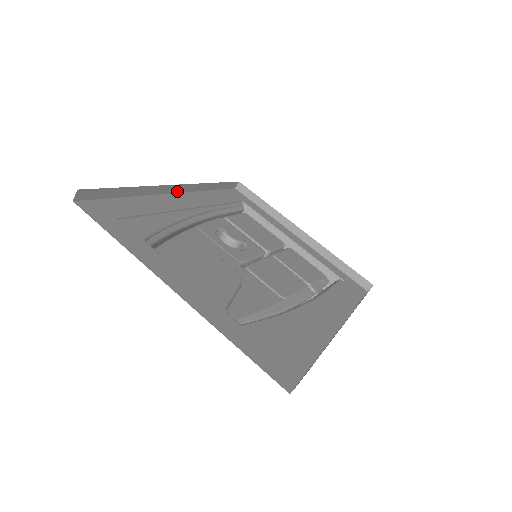
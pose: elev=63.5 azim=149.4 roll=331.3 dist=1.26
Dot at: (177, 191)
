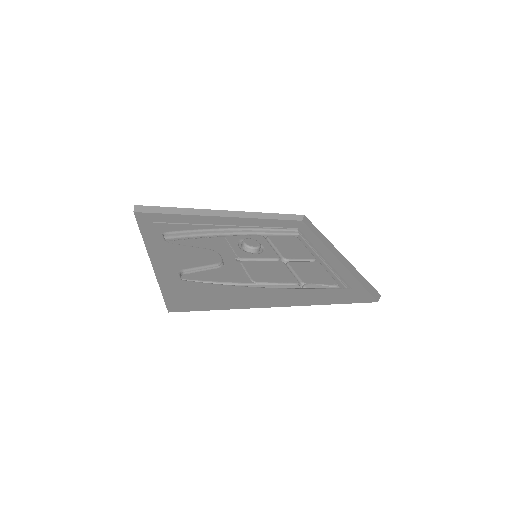
Dot at: (227, 216)
